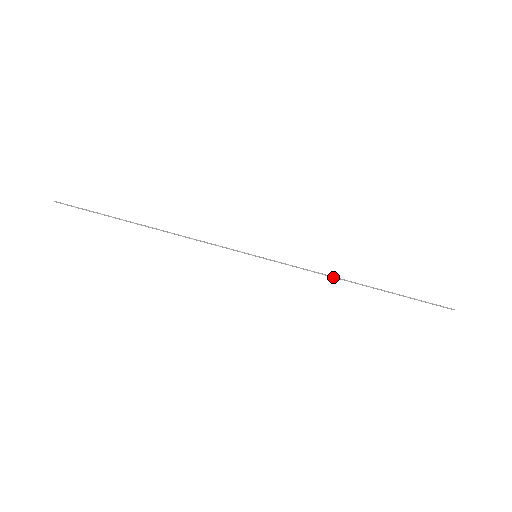
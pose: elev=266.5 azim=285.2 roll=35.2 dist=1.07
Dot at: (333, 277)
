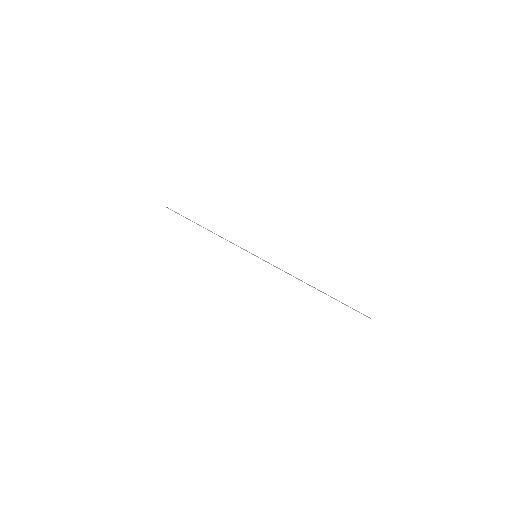
Dot at: (297, 278)
